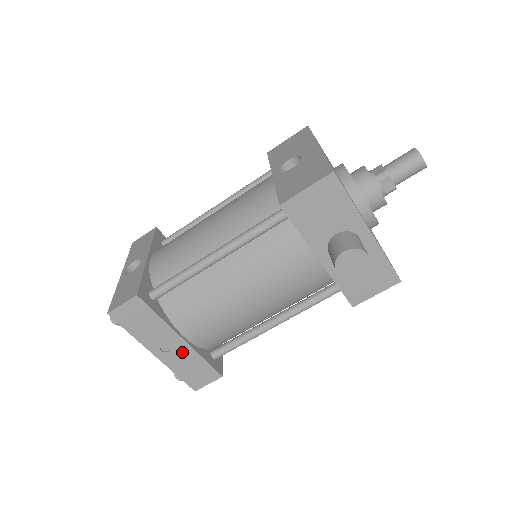
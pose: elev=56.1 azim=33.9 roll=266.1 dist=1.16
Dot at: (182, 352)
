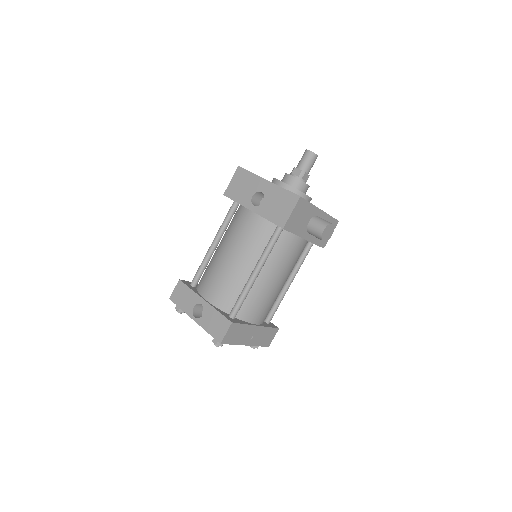
Dot at: (258, 333)
